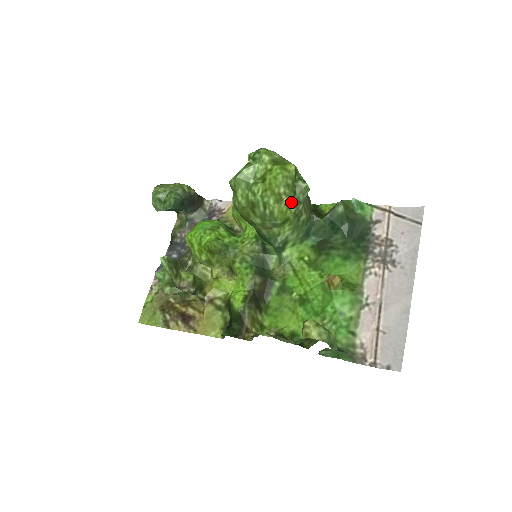
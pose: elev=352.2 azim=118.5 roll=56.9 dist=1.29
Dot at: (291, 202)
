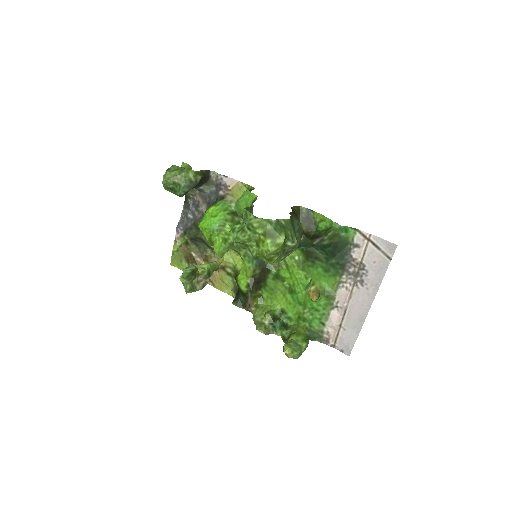
Dot at: (281, 256)
